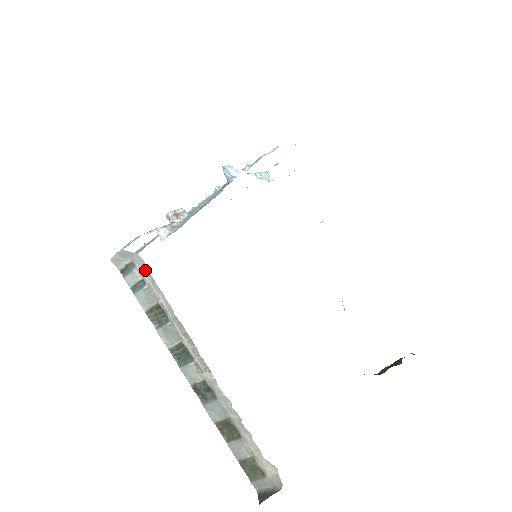
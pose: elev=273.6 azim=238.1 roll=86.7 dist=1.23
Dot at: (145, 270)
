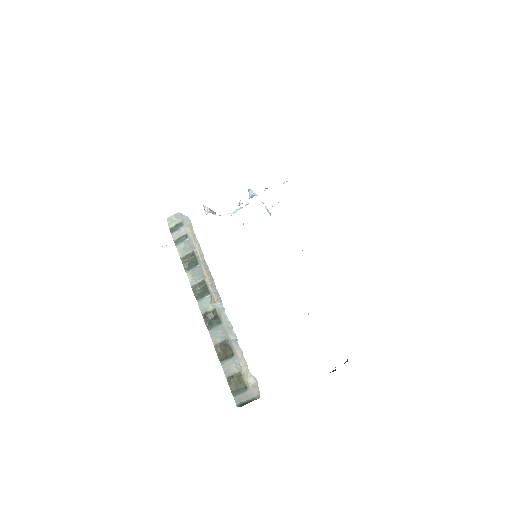
Dot at: (190, 228)
